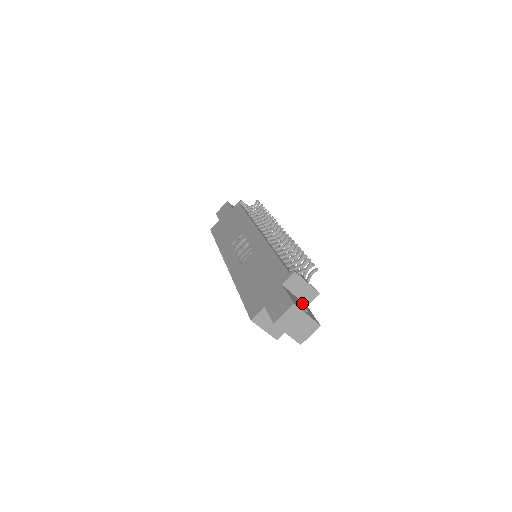
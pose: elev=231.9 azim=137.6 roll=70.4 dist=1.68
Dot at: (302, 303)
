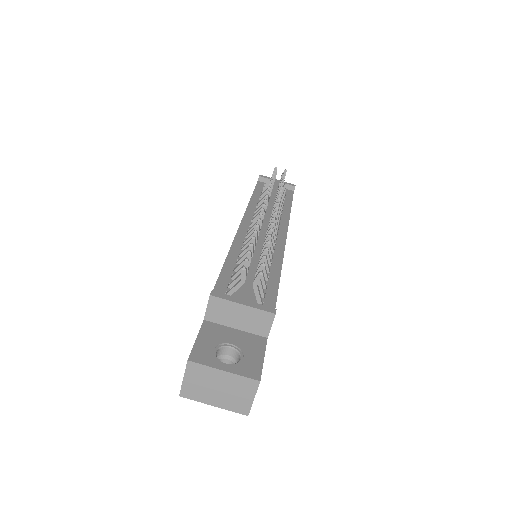
Dot at: (247, 339)
